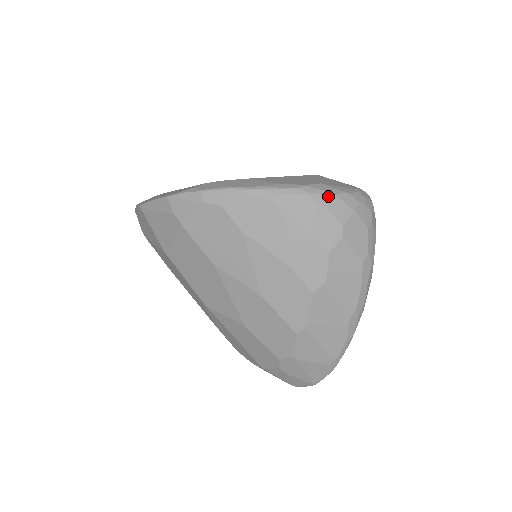
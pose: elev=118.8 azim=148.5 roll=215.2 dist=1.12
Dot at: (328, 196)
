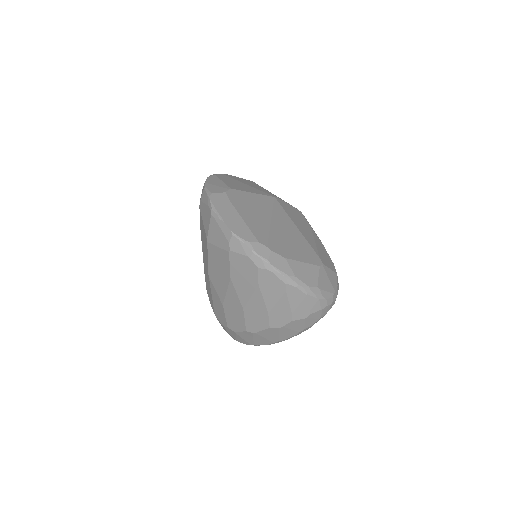
Dot at: (315, 298)
